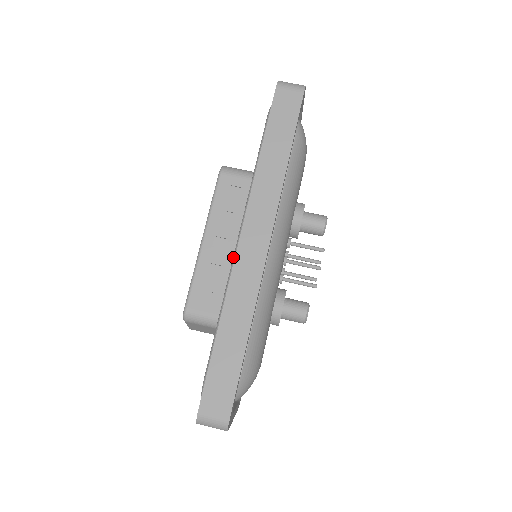
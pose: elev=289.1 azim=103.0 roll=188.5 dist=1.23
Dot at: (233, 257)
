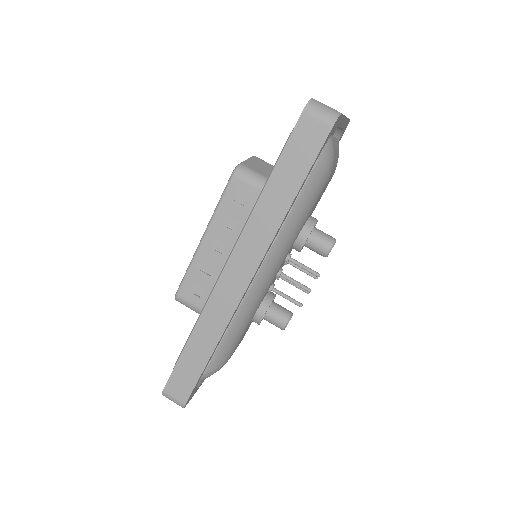
Dot at: (218, 277)
